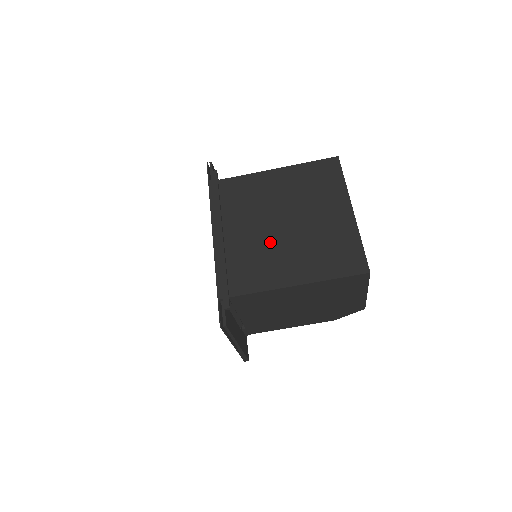
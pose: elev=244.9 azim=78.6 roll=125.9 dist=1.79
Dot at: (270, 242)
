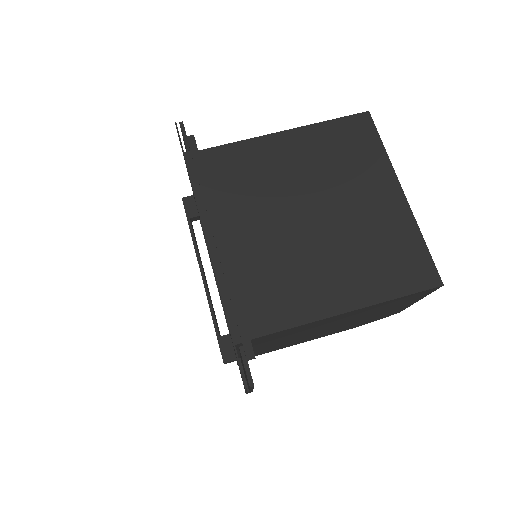
Dot at: (296, 247)
